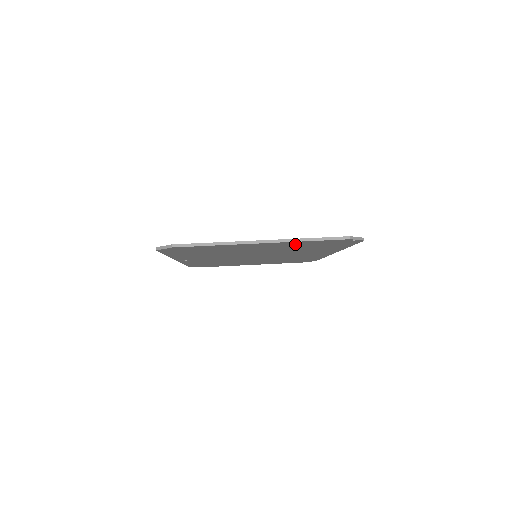
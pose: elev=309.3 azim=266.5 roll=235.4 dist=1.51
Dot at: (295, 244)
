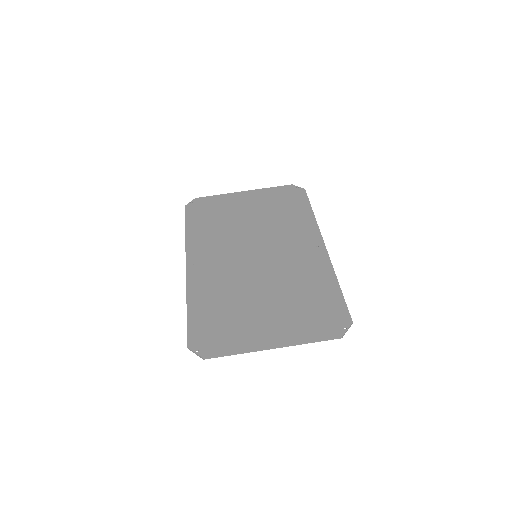
Dot at: (297, 328)
